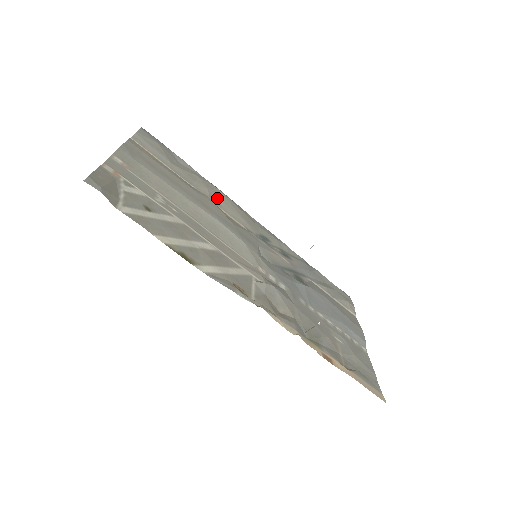
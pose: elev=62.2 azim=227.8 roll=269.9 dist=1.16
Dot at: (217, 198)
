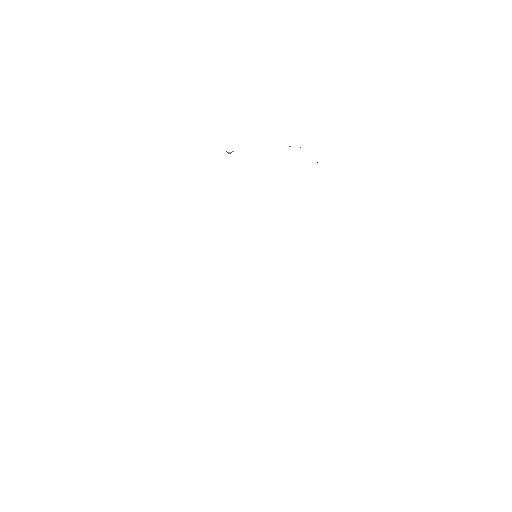
Dot at: occluded
